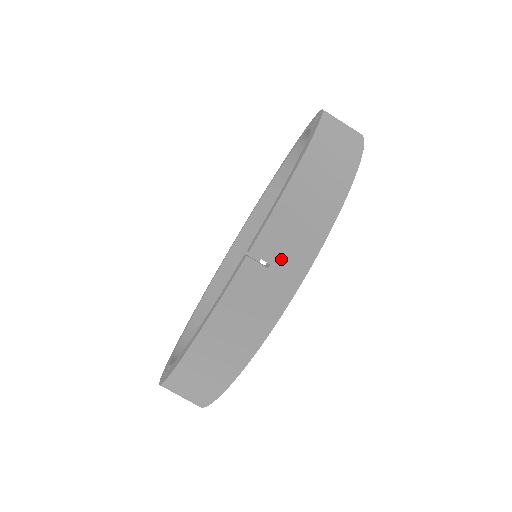
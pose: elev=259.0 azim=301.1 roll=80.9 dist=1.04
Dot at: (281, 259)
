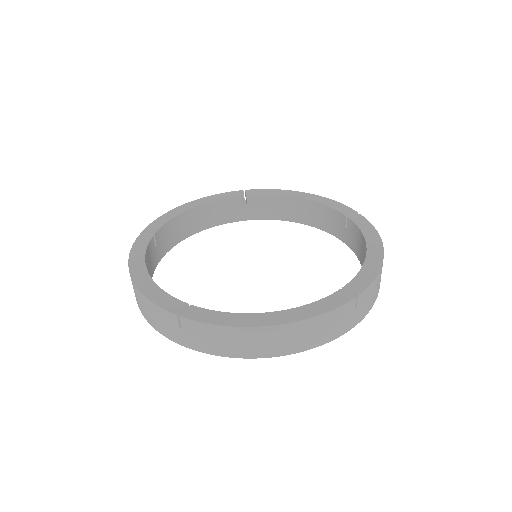
Dot at: (360, 308)
